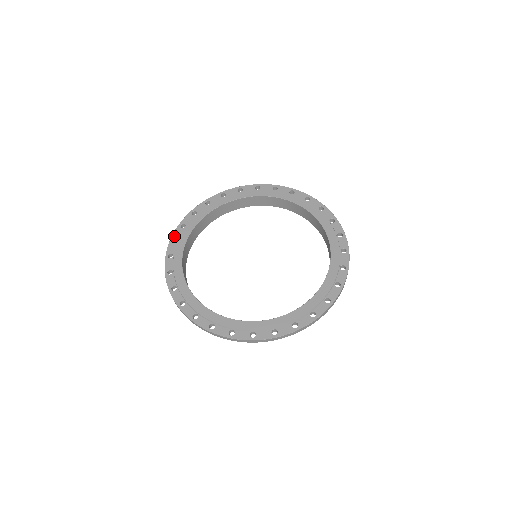
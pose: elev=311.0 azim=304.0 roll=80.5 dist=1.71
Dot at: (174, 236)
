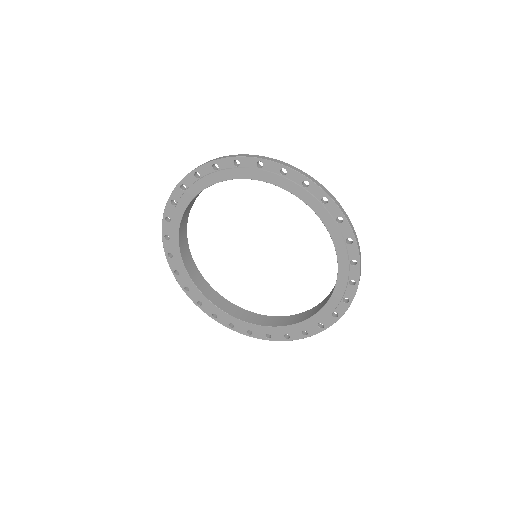
Dot at: (166, 251)
